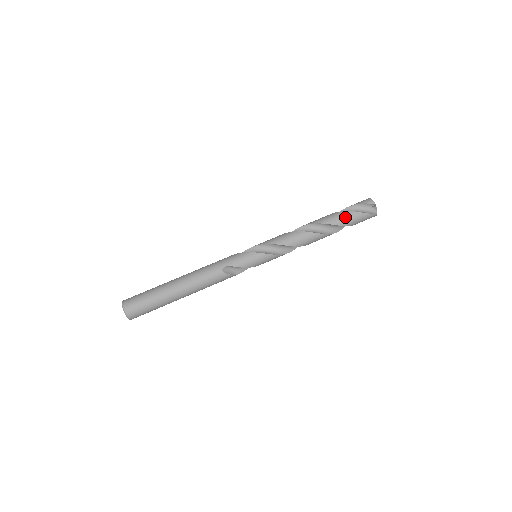
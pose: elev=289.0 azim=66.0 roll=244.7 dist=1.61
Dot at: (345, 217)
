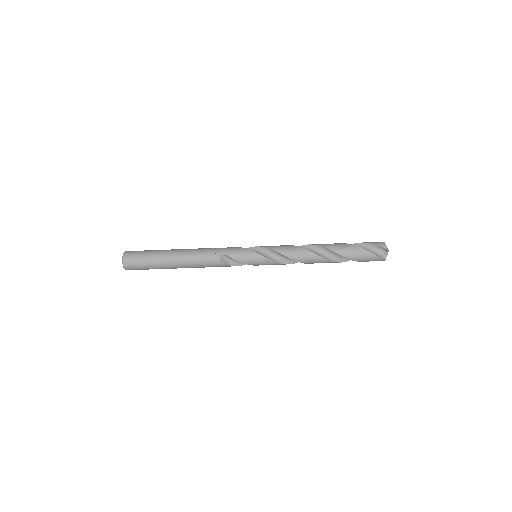
Dot at: (352, 251)
